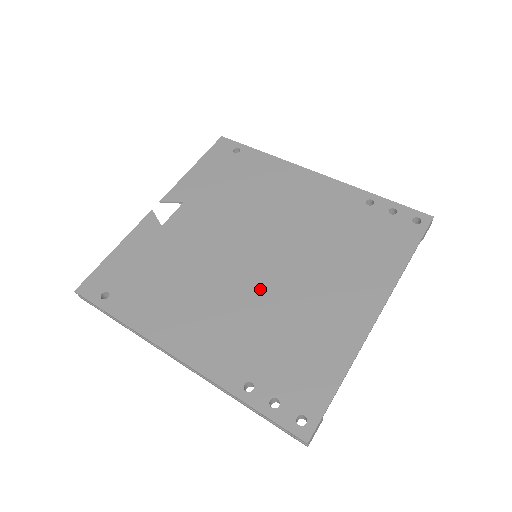
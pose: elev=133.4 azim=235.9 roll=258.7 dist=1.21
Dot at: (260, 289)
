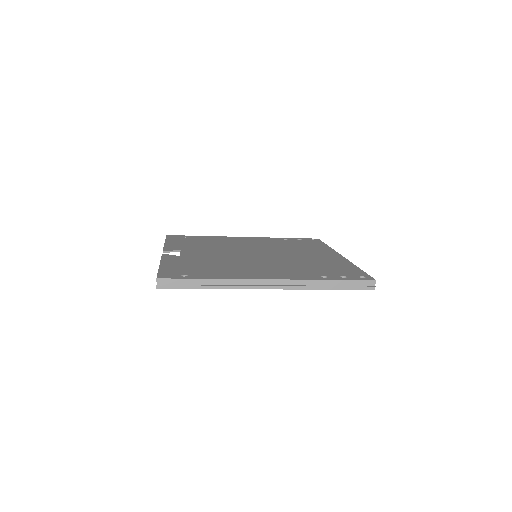
Dot at: (277, 260)
